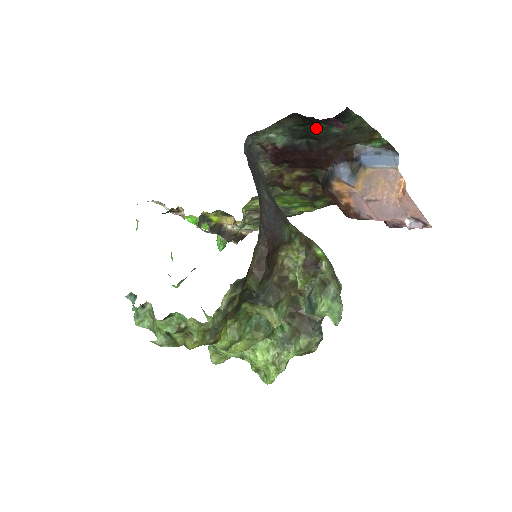
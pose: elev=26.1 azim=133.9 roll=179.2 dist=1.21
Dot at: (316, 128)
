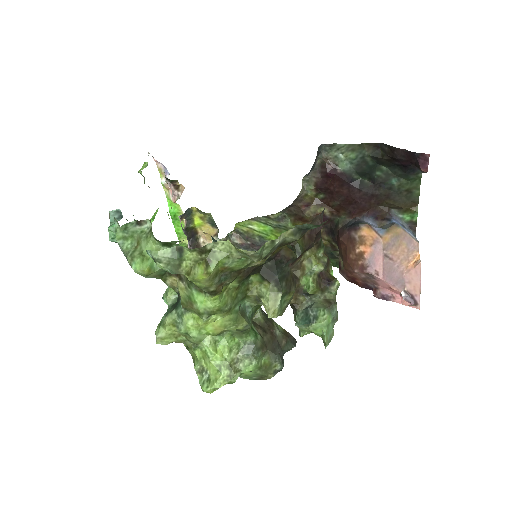
Dot at: (381, 171)
